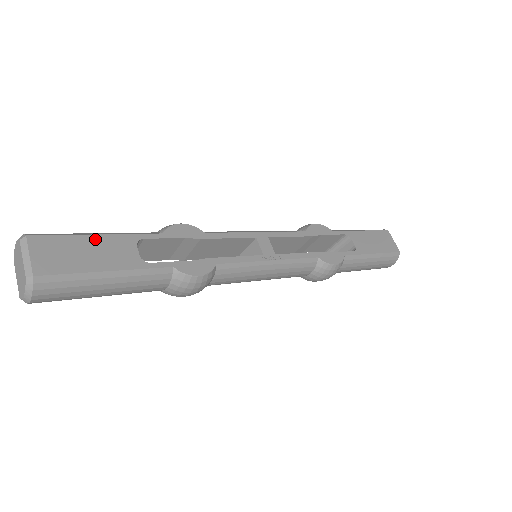
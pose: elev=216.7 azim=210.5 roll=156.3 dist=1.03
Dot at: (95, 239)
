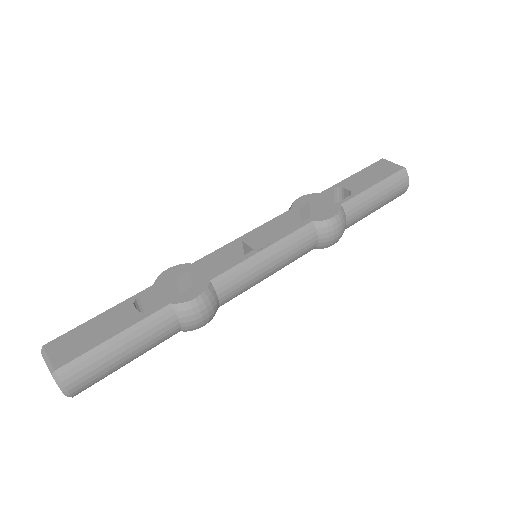
Dot at: (97, 319)
